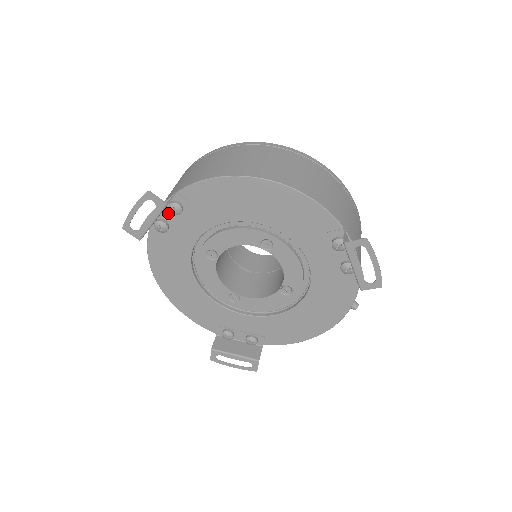
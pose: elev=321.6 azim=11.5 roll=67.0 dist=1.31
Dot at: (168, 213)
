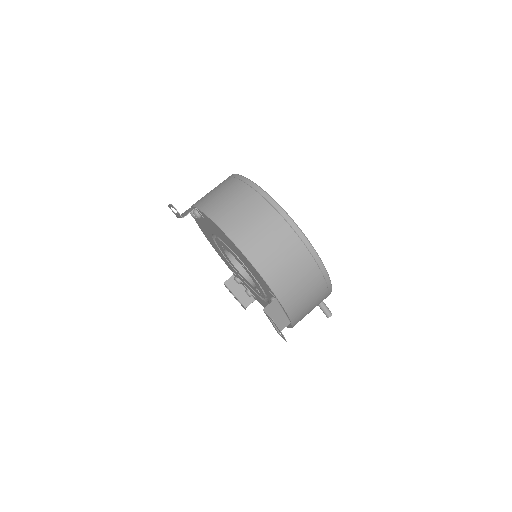
Dot at: occluded
